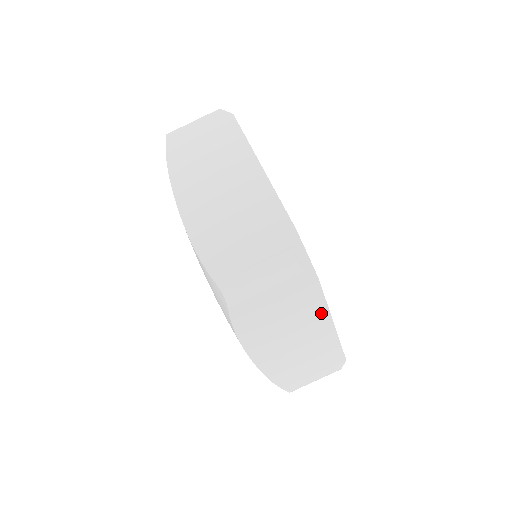
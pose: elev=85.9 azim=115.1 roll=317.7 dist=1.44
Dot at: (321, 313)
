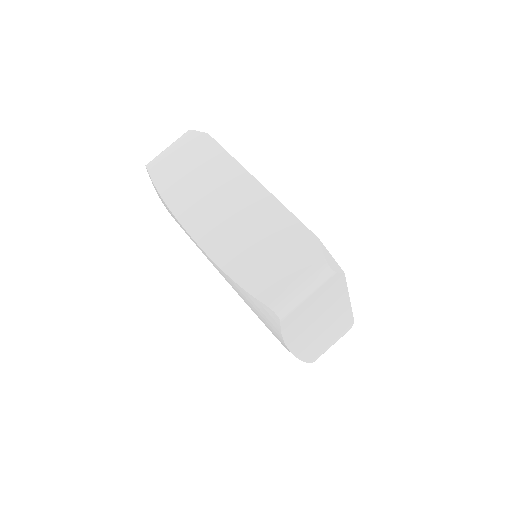
Dot at: (342, 297)
